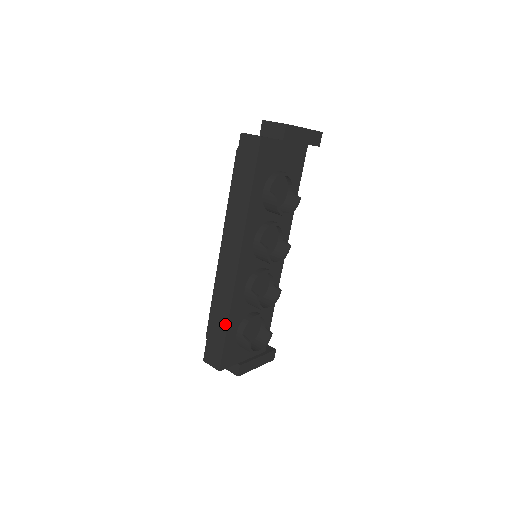
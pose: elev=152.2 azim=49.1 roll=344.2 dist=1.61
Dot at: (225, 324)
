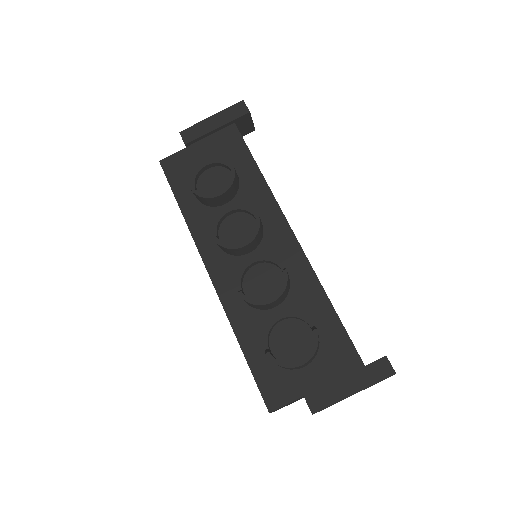
Dot at: (241, 347)
